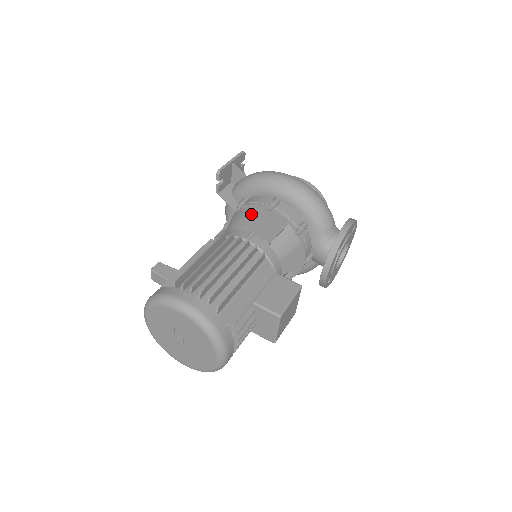
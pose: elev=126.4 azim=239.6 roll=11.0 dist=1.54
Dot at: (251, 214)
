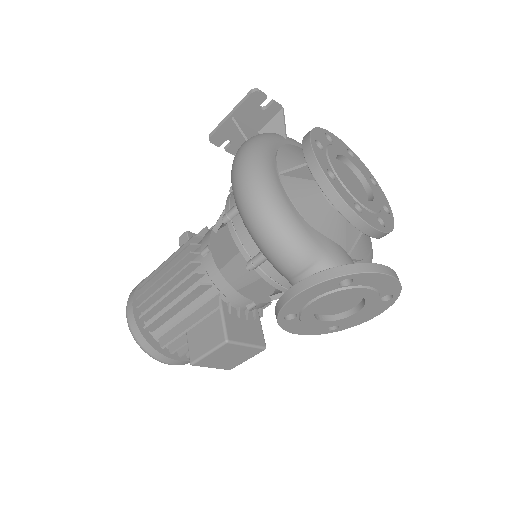
Dot at: occluded
